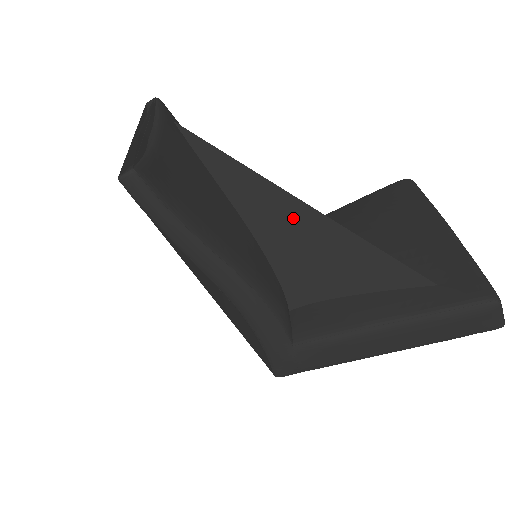
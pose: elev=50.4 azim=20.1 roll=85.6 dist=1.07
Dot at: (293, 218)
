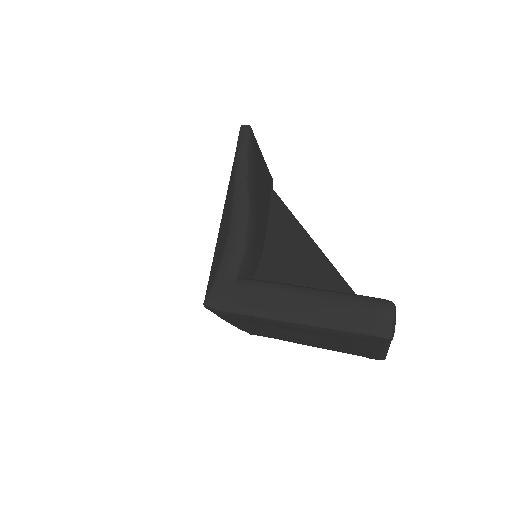
Dot at: (295, 239)
